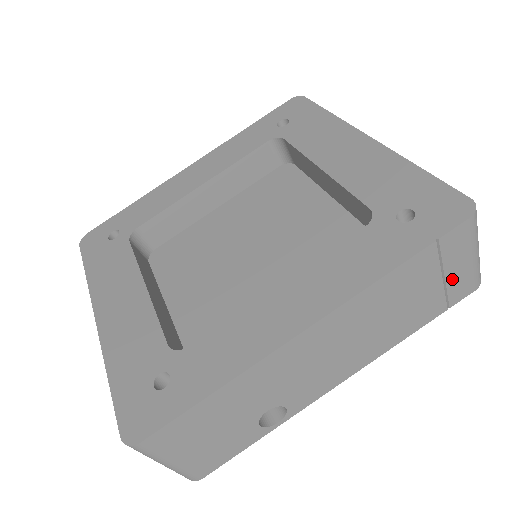
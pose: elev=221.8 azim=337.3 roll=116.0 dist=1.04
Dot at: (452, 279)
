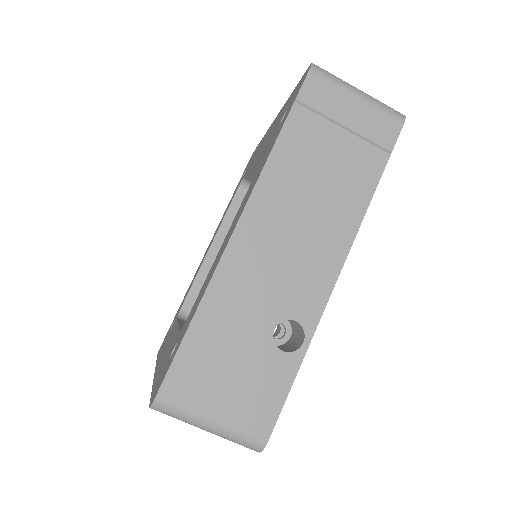
Dot at: (357, 125)
